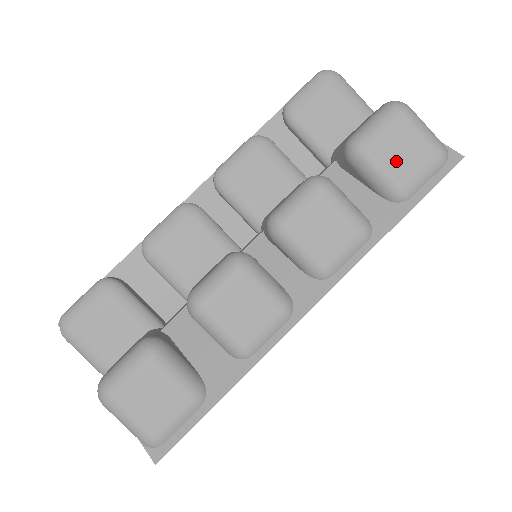
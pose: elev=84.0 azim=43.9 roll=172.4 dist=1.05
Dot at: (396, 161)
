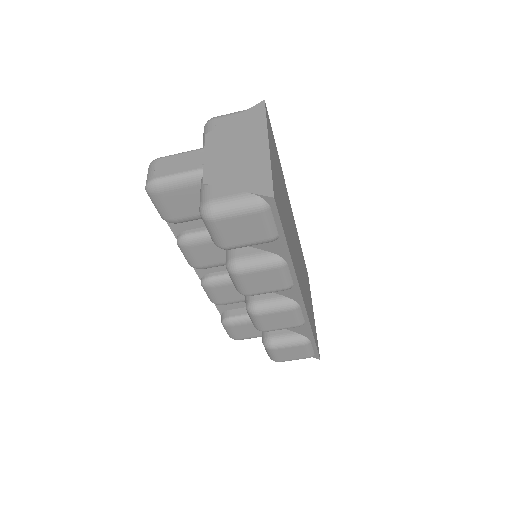
Dot at: (247, 237)
